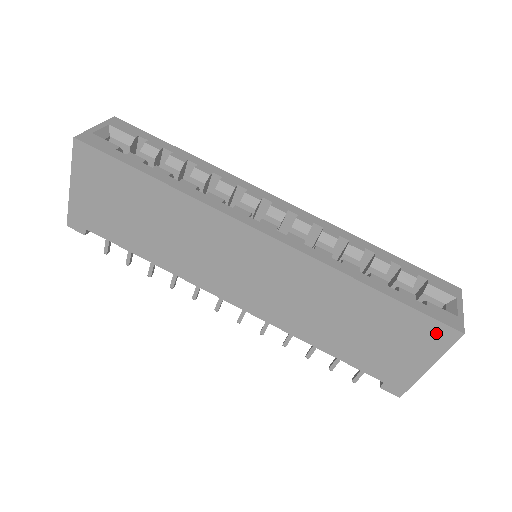
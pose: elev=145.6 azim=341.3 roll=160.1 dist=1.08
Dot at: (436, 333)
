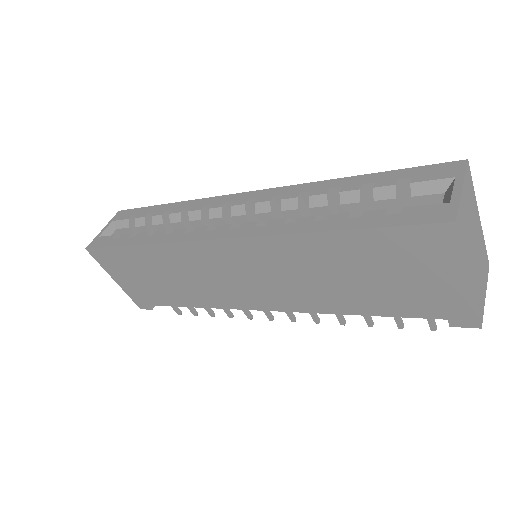
Dot at: (428, 239)
